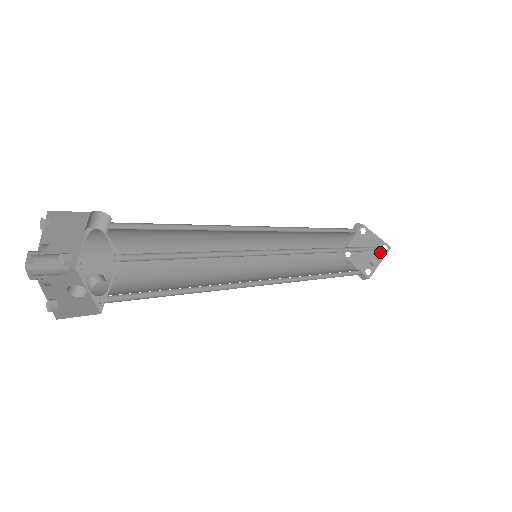
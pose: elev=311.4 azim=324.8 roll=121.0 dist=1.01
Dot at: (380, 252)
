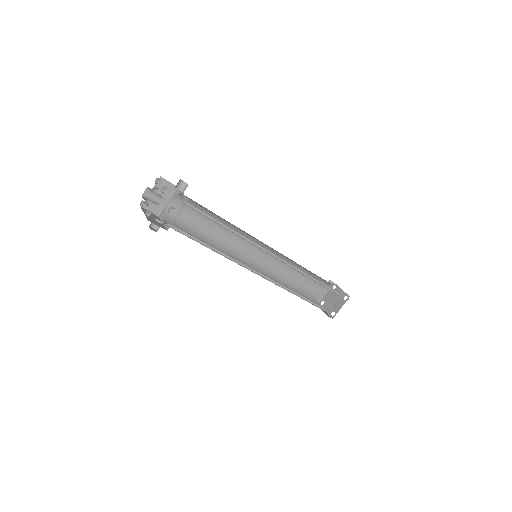
Dot at: (343, 300)
